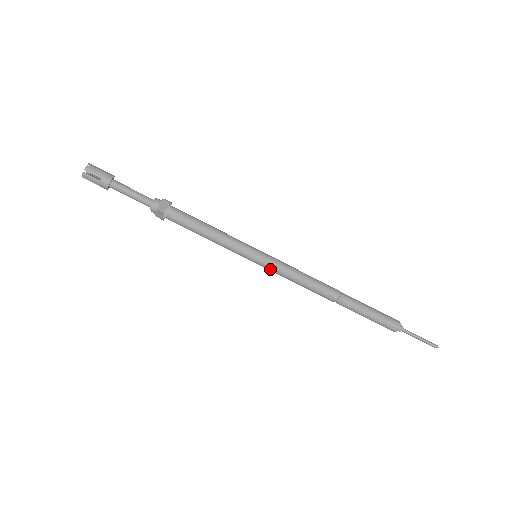
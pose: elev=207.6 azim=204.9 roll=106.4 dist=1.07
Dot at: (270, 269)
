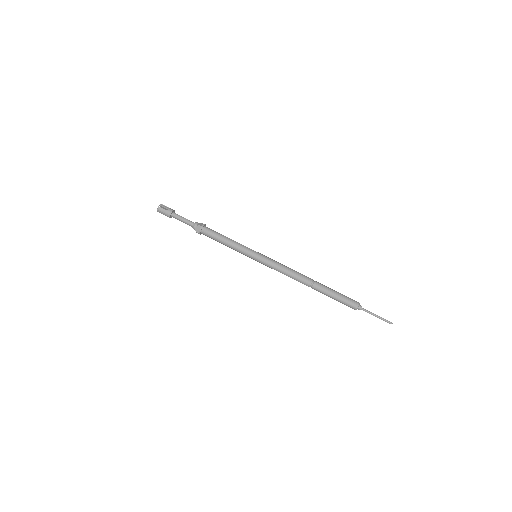
Dot at: (265, 262)
